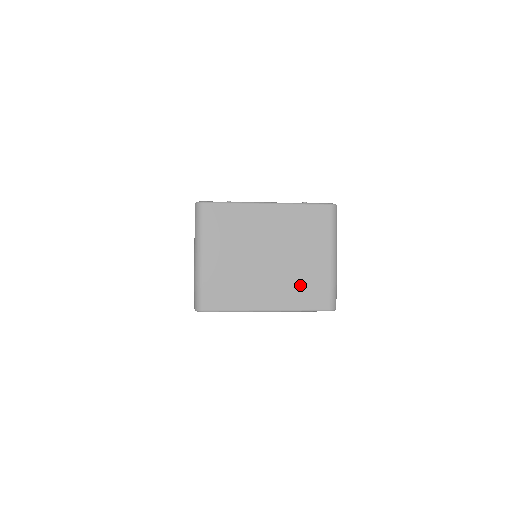
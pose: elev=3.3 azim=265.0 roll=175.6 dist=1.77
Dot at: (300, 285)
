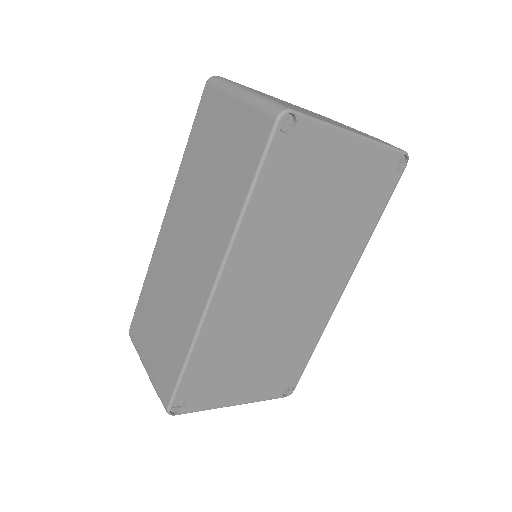
Dot at: occluded
